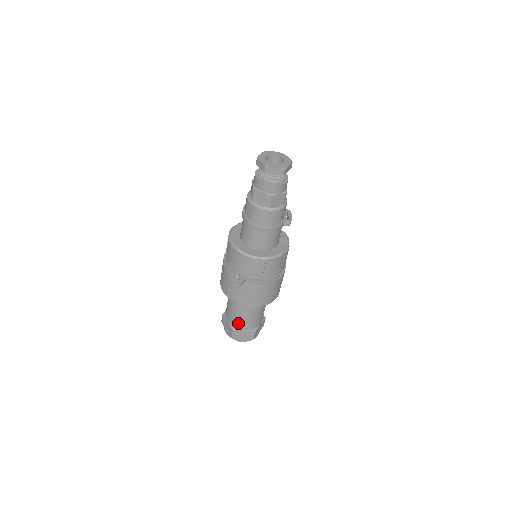
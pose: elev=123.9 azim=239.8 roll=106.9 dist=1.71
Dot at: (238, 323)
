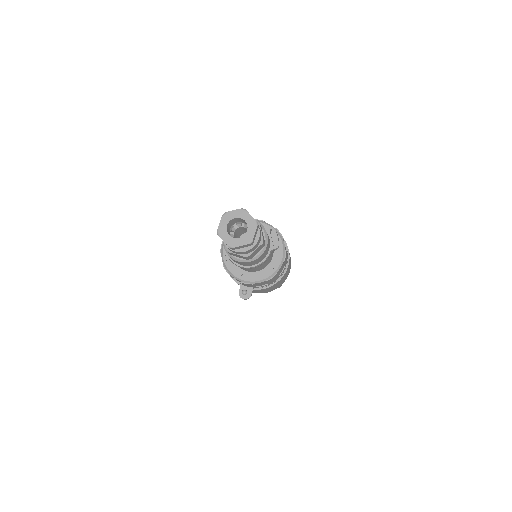
Dot at: occluded
